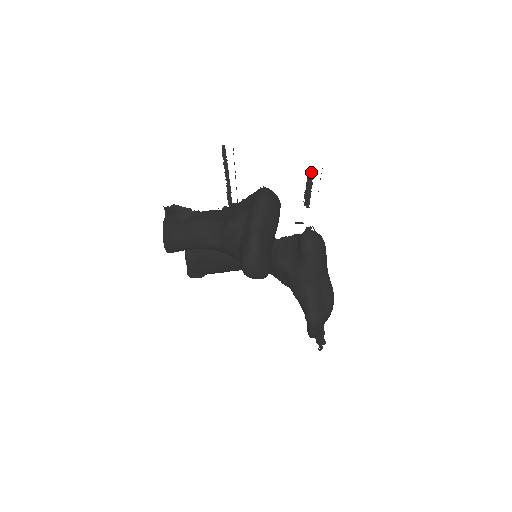
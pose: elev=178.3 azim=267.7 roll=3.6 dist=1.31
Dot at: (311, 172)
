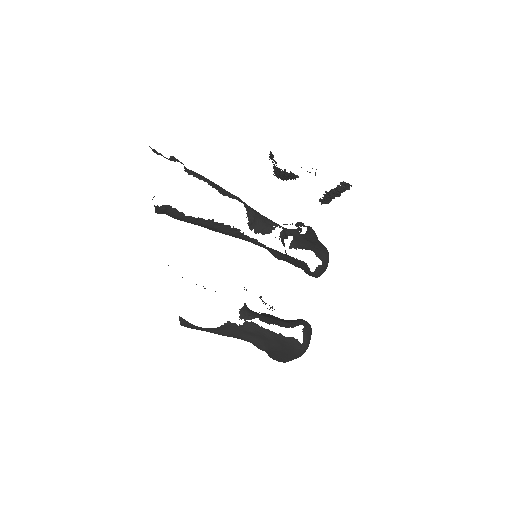
Dot at: (345, 186)
